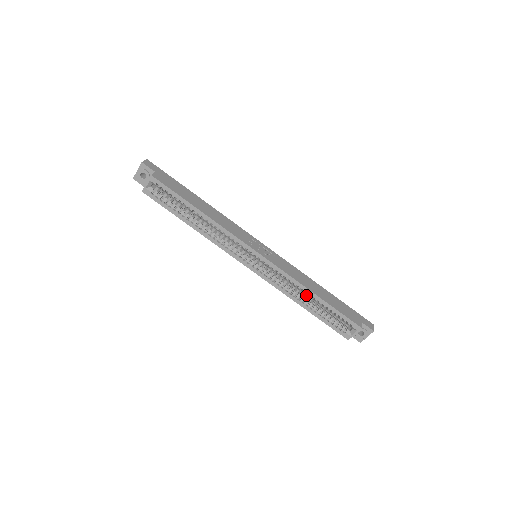
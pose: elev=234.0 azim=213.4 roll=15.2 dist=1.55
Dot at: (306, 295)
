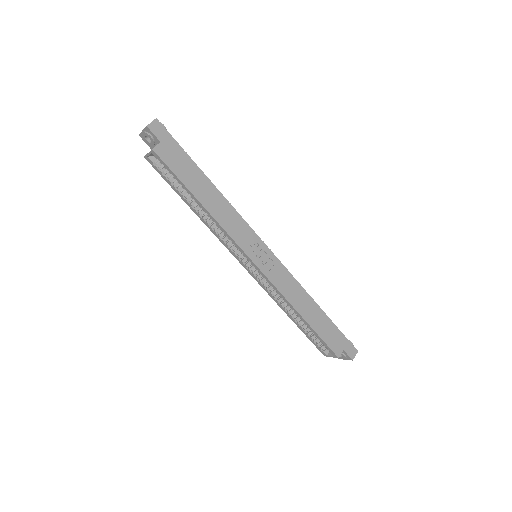
Dot at: occluded
